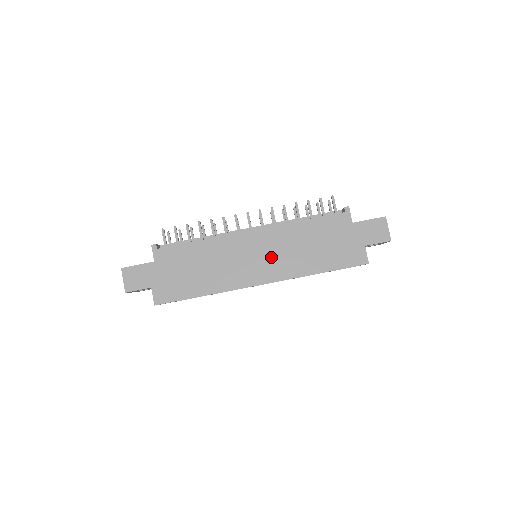
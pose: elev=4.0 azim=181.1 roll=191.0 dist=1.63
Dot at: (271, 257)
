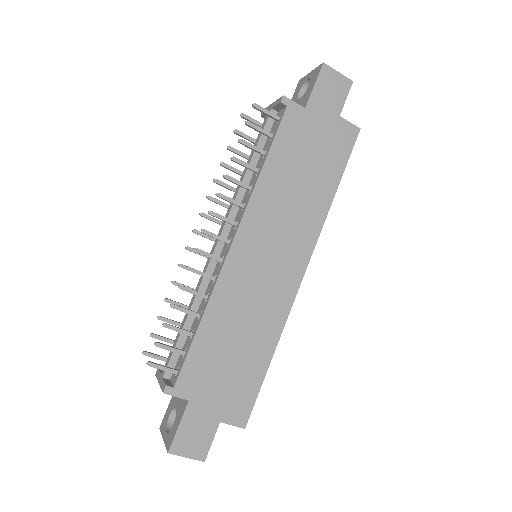
Dot at: (281, 240)
